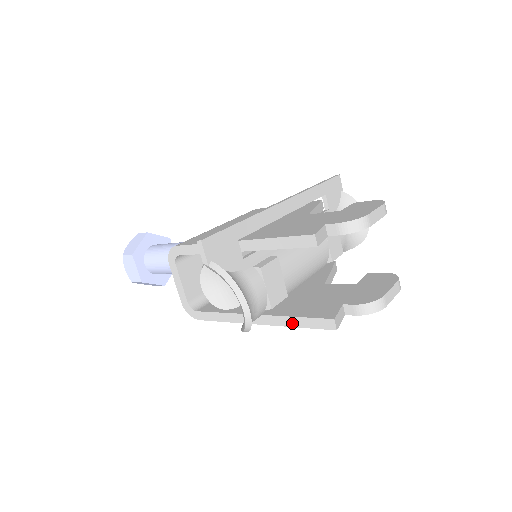
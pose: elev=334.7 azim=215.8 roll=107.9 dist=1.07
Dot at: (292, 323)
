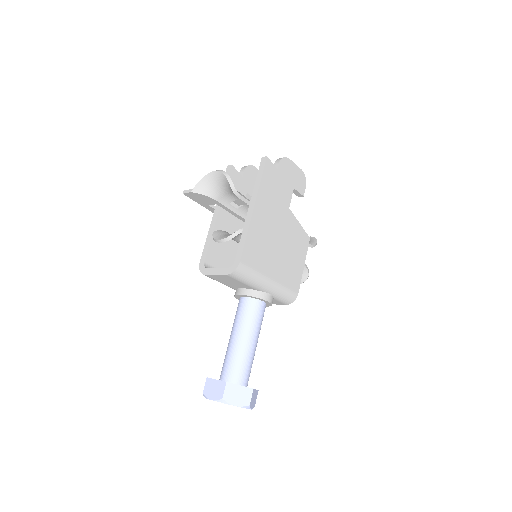
Dot at: (258, 183)
